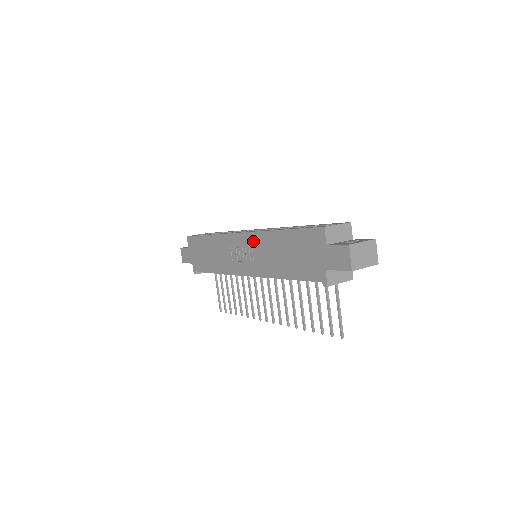
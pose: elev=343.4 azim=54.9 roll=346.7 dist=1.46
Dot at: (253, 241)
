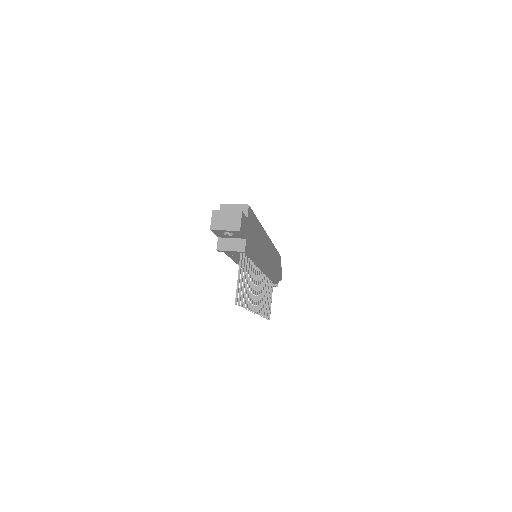
Dot at: occluded
